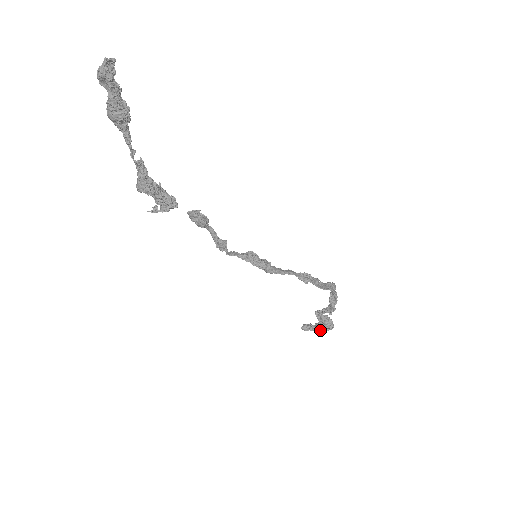
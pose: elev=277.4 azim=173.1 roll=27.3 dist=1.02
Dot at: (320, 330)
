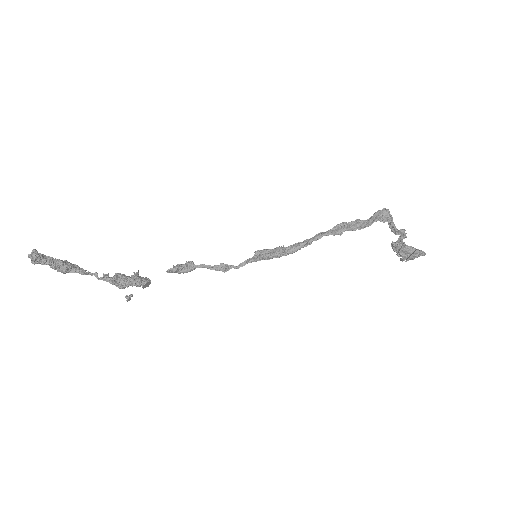
Dot at: (405, 261)
